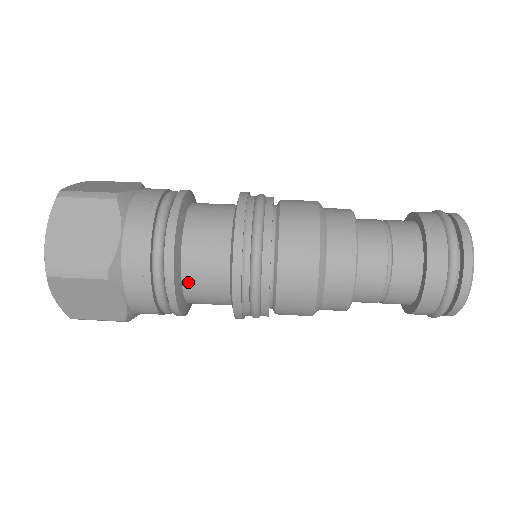
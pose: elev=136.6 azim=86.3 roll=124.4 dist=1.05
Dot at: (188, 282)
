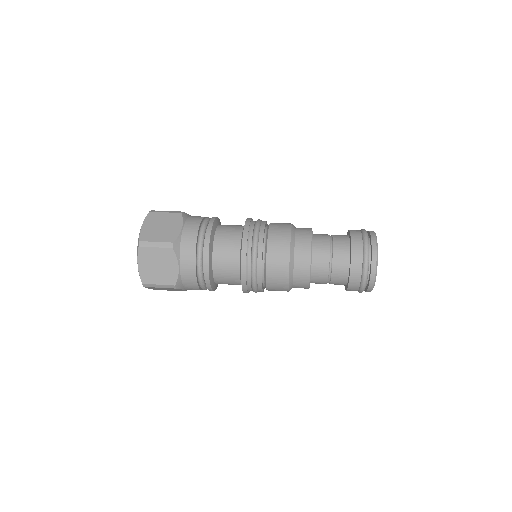
Dot at: (216, 257)
